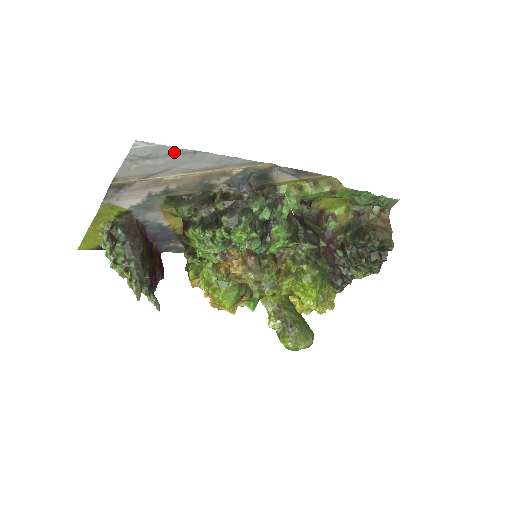
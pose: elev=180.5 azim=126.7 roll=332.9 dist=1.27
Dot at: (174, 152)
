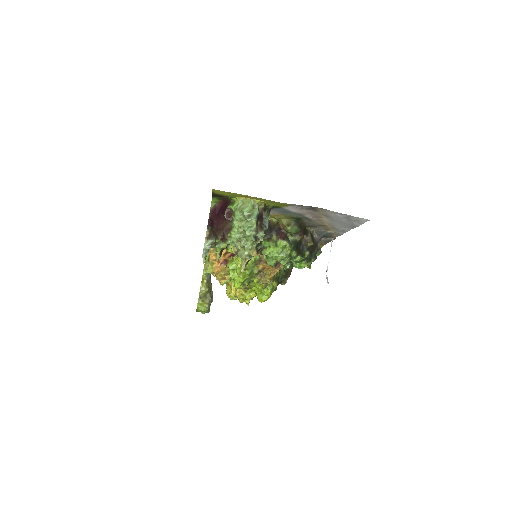
Dot at: (355, 224)
